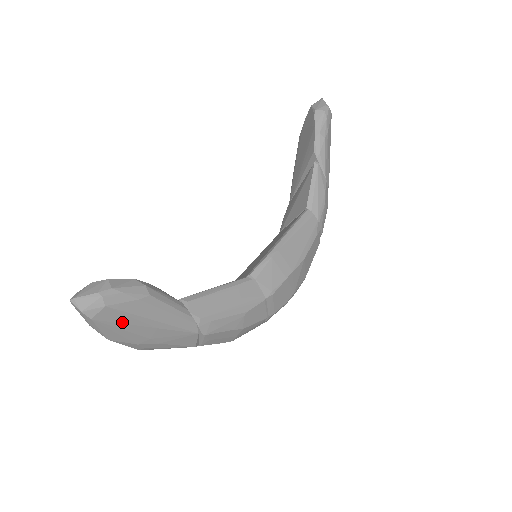
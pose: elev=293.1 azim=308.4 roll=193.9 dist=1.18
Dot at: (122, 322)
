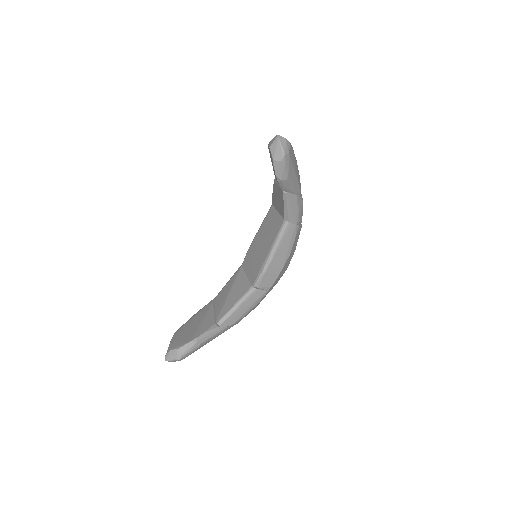
Dot at: occluded
